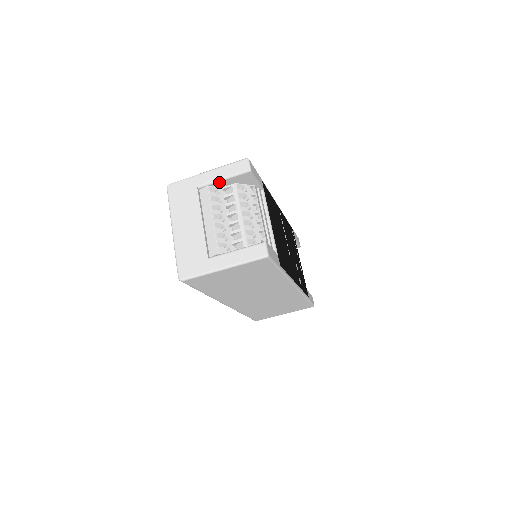
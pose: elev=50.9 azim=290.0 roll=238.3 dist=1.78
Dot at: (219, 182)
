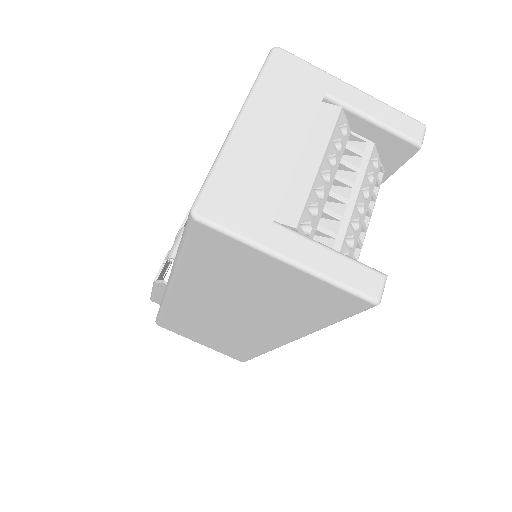
Dot at: (361, 119)
